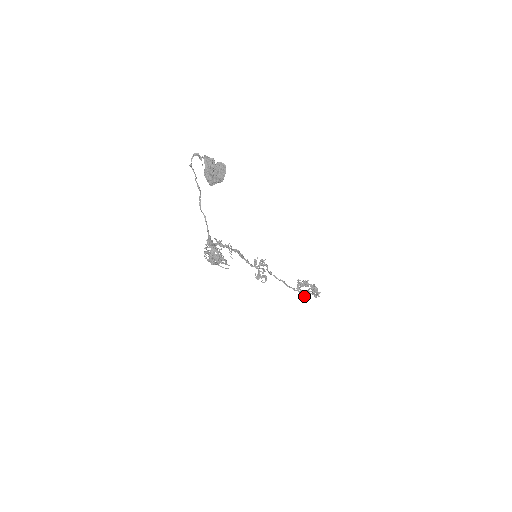
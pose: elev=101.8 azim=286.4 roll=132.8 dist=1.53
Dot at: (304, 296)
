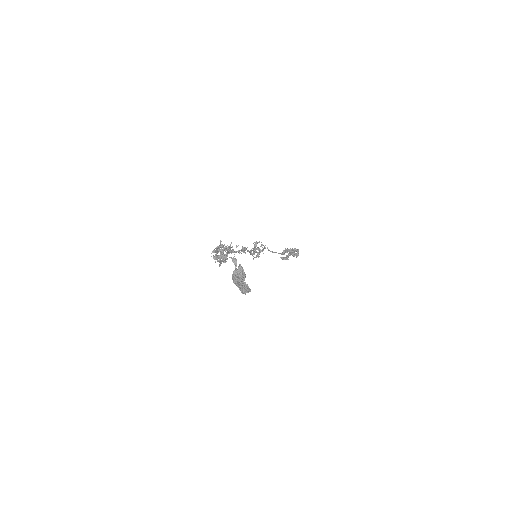
Dot at: occluded
